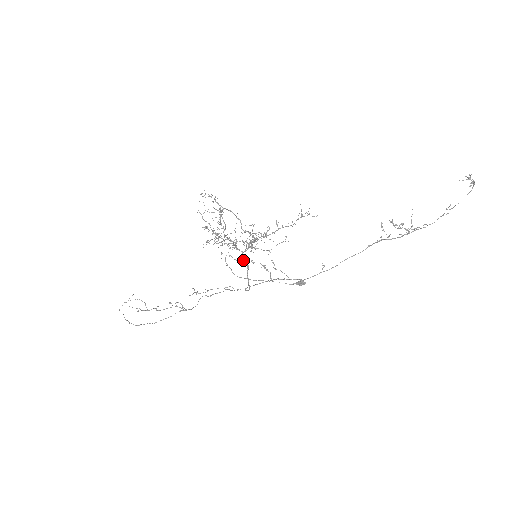
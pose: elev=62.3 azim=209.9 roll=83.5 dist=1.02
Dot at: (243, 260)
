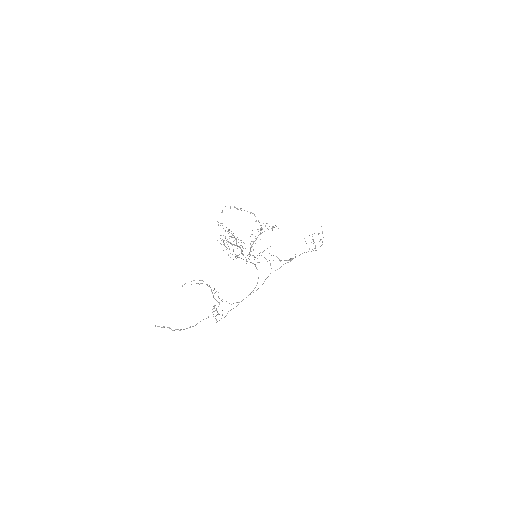
Dot at: occluded
